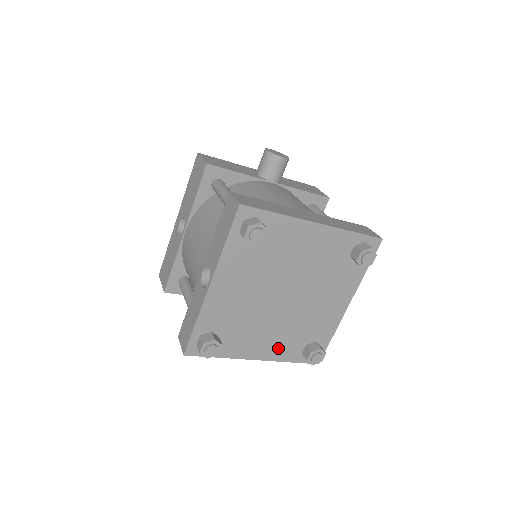
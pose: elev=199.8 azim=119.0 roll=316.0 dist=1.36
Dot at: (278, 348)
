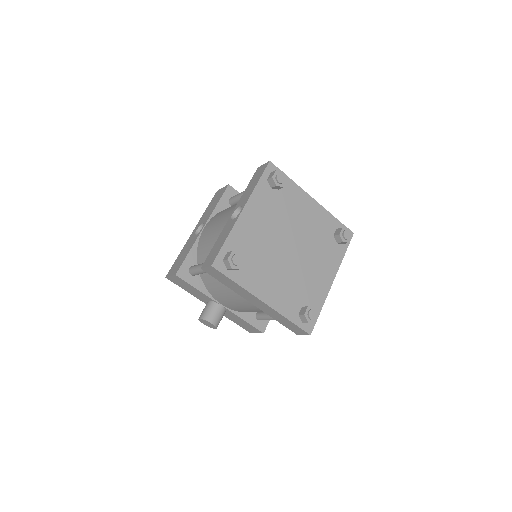
Dot at: (281, 298)
